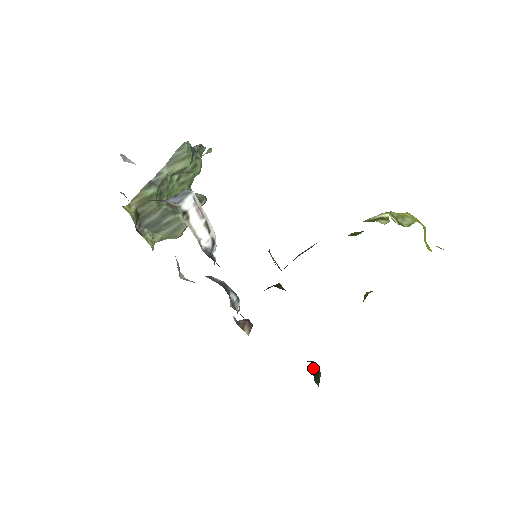
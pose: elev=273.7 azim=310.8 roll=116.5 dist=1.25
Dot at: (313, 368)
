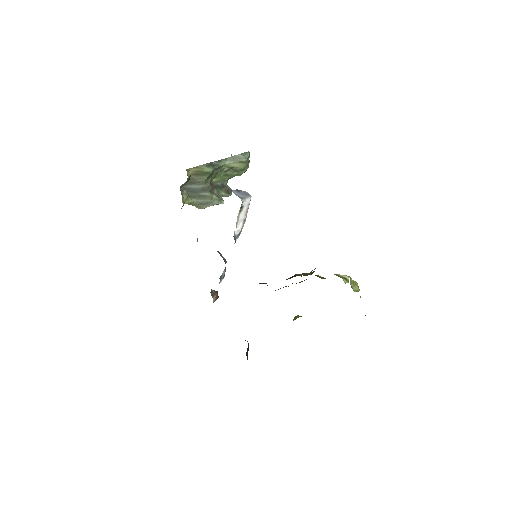
Dot at: occluded
